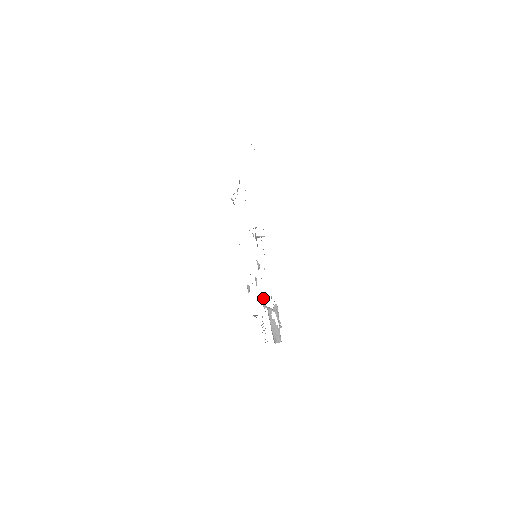
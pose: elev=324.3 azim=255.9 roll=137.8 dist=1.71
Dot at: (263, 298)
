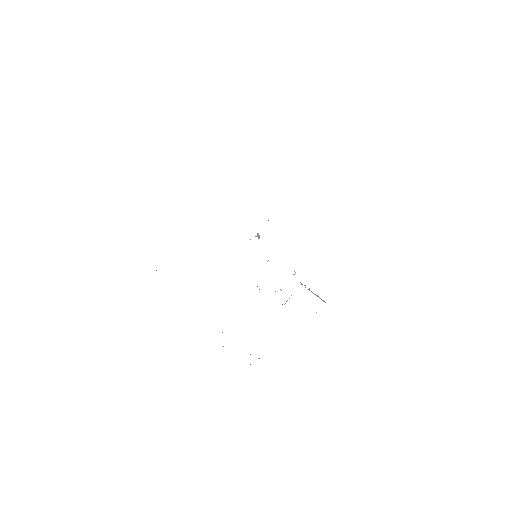
Dot at: occluded
